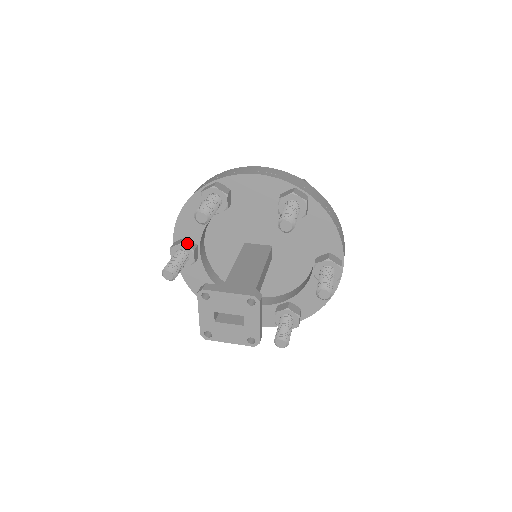
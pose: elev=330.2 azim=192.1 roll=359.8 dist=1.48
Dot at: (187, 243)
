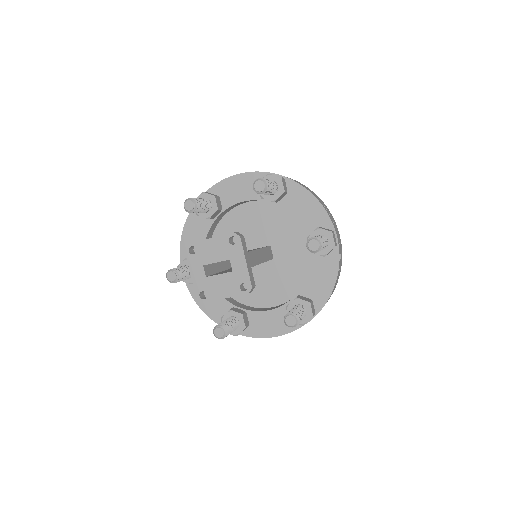
Dot at: occluded
